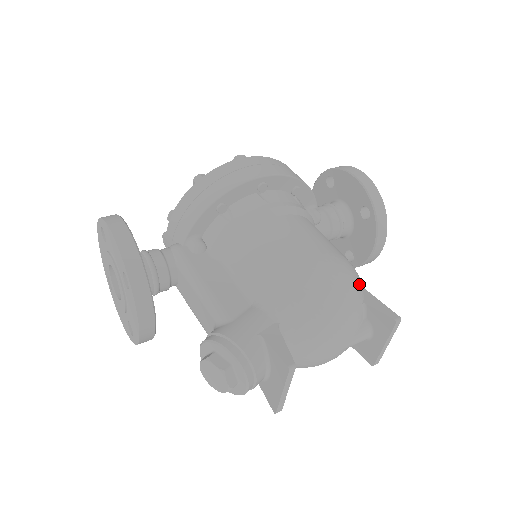
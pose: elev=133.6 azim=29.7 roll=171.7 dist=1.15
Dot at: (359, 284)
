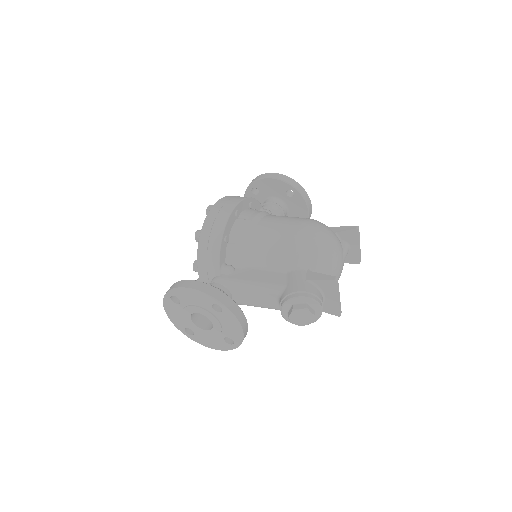
Dot at: occluded
